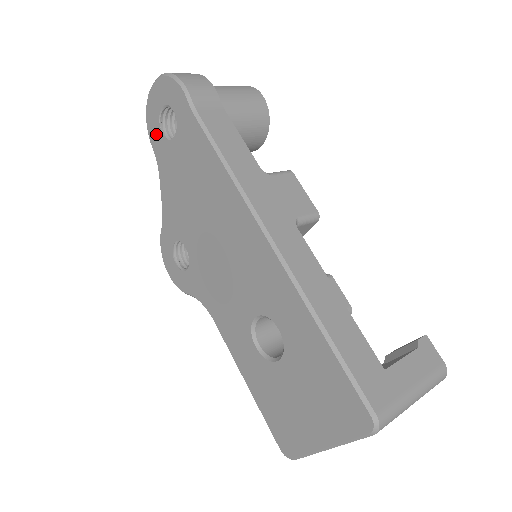
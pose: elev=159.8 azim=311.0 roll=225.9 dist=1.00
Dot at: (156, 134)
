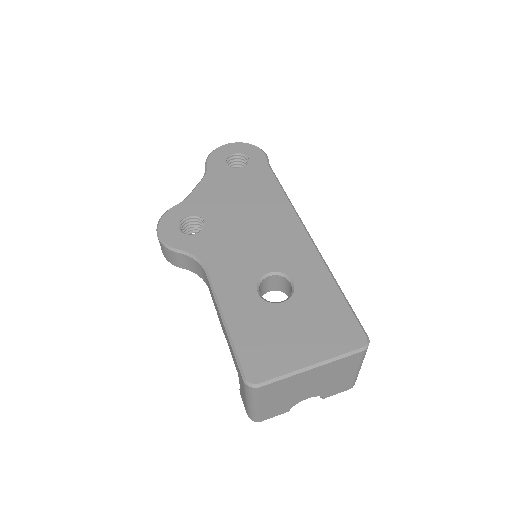
Dot at: (218, 161)
